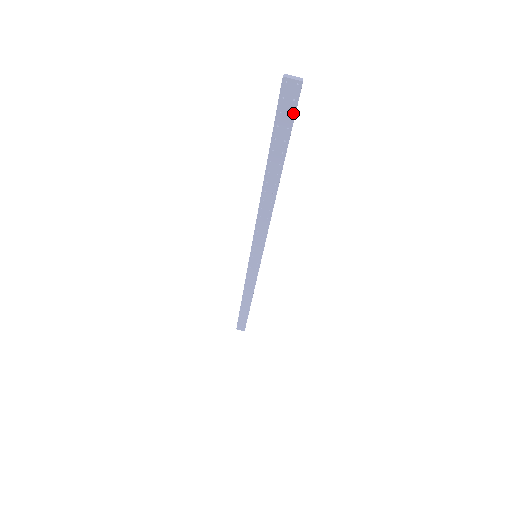
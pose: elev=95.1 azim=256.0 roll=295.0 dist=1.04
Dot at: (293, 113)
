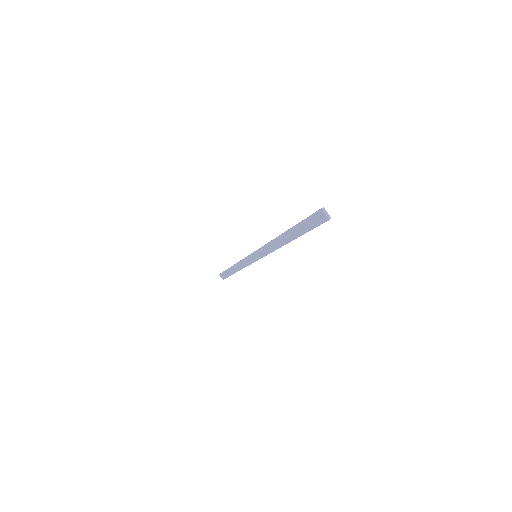
Dot at: (317, 225)
